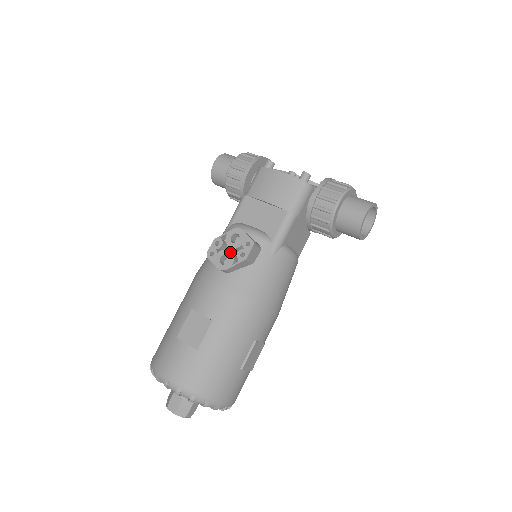
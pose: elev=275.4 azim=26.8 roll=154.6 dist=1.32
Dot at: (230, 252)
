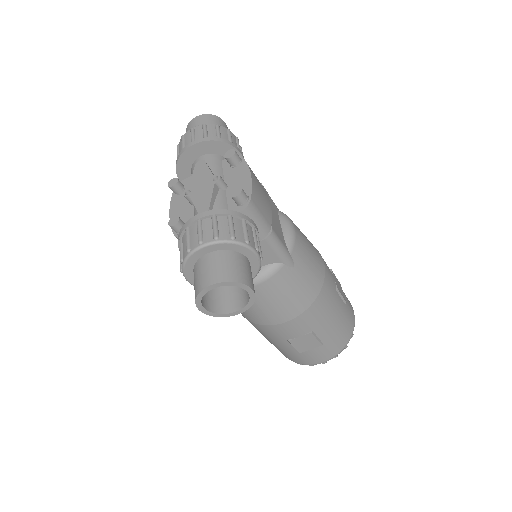
Dot at: occluded
